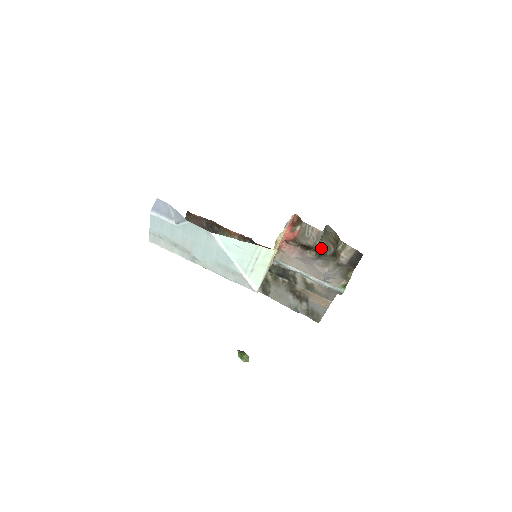
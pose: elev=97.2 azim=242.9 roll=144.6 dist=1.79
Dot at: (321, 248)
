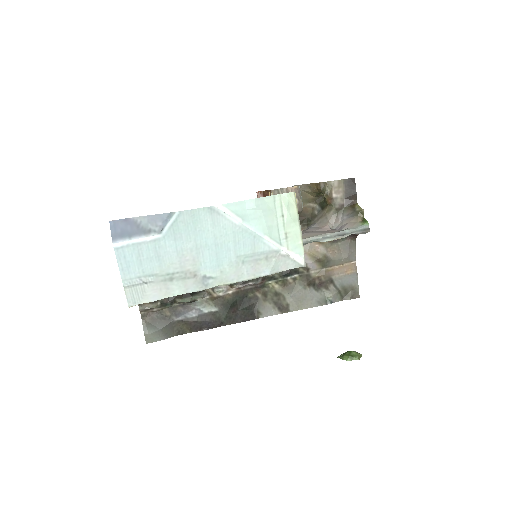
Dot at: (304, 215)
